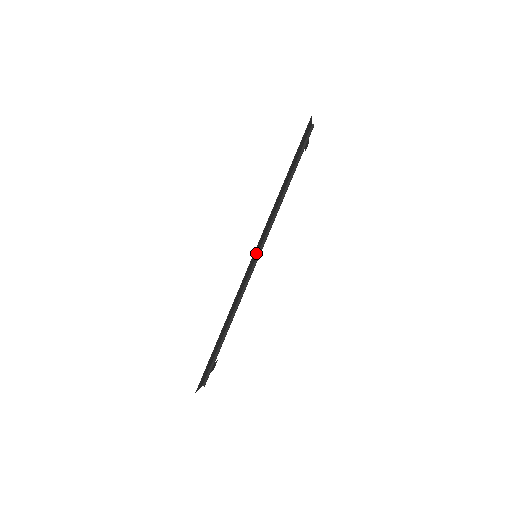
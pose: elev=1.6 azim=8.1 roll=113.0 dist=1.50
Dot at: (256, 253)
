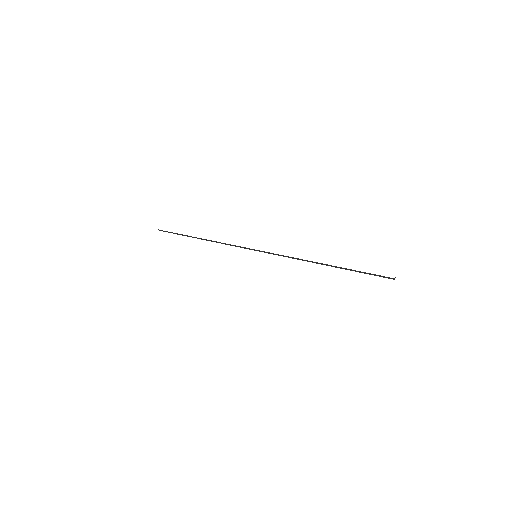
Dot at: occluded
